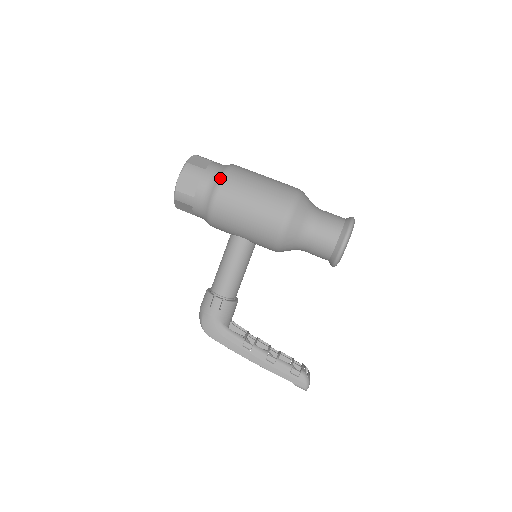
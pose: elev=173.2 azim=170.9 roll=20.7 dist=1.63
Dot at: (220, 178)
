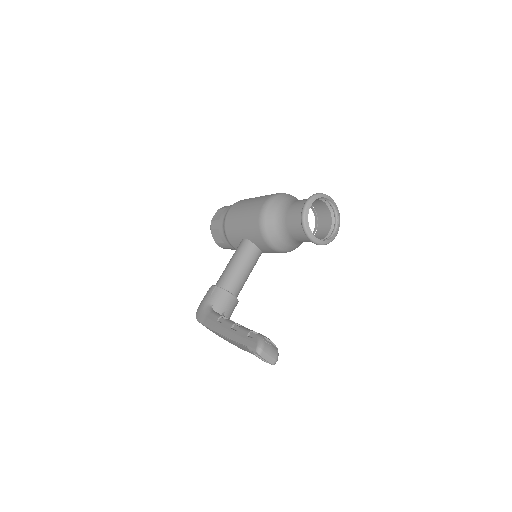
Dot at: occluded
